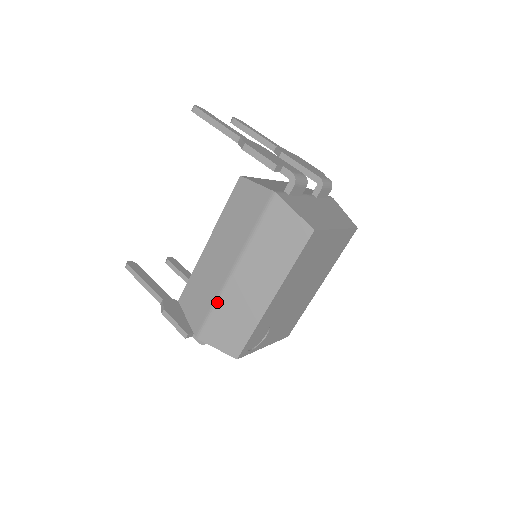
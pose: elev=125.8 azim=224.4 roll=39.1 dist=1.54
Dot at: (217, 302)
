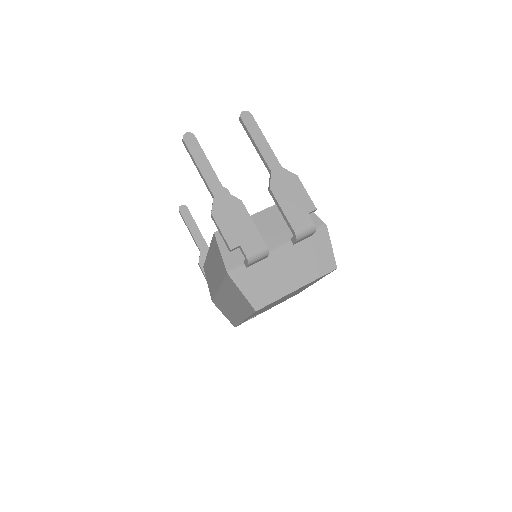
Dot at: (216, 296)
